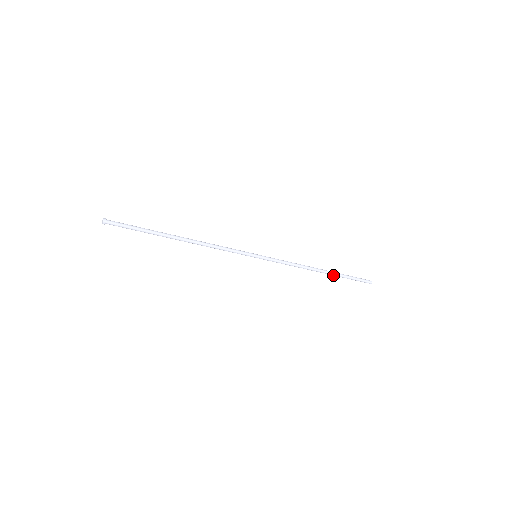
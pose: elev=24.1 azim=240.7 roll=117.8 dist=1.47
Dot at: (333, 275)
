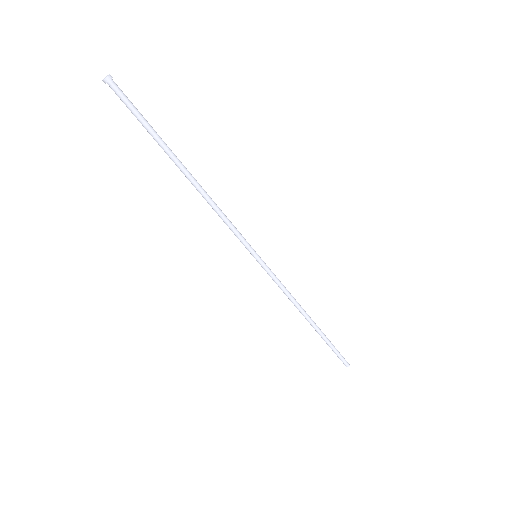
Dot at: (318, 333)
